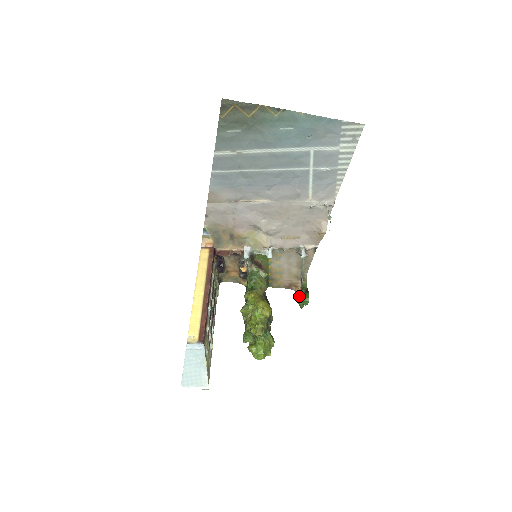
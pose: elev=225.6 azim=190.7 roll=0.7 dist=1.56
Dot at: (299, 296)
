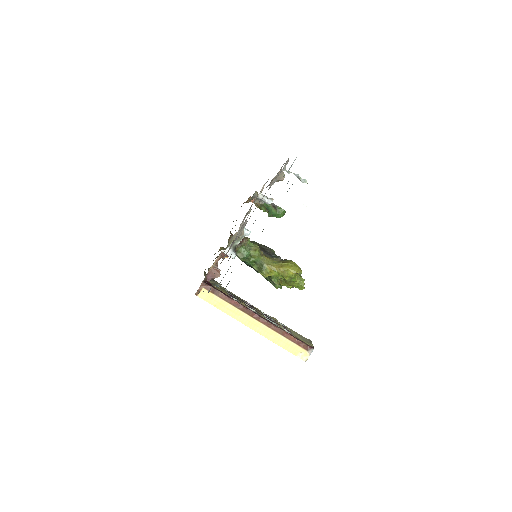
Dot at: (275, 216)
